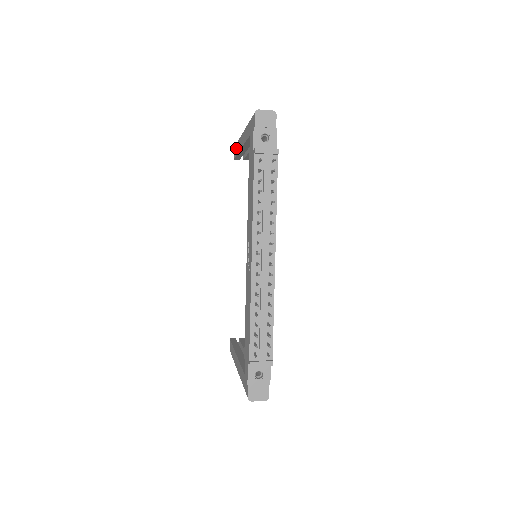
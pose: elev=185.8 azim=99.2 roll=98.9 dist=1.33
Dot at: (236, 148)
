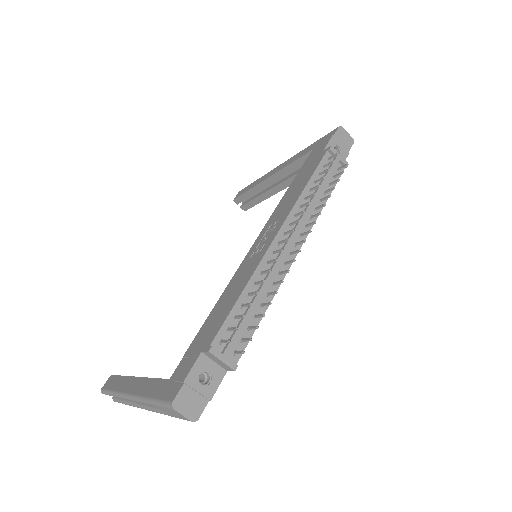
Dot at: (250, 186)
